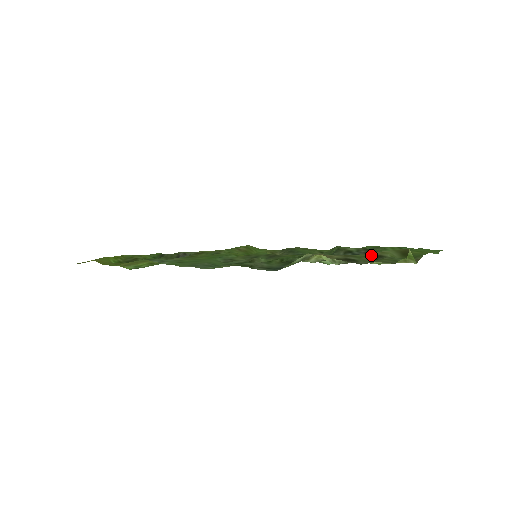
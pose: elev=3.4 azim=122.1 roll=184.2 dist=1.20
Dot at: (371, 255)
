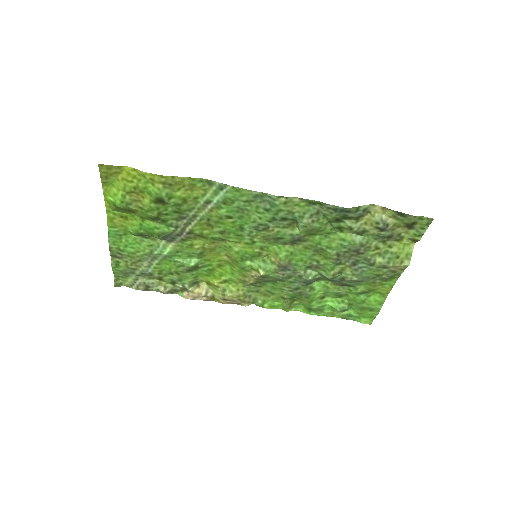
Dot at: (405, 225)
